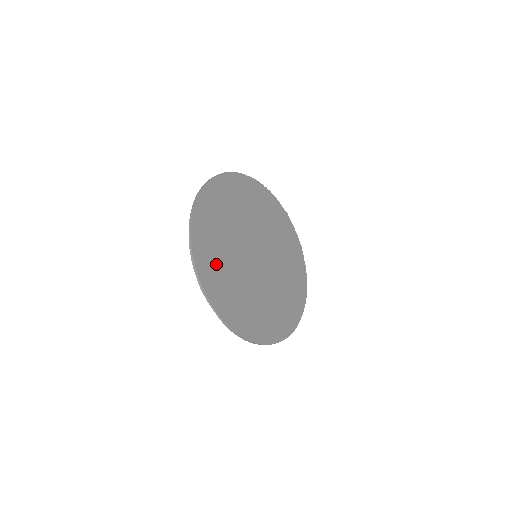
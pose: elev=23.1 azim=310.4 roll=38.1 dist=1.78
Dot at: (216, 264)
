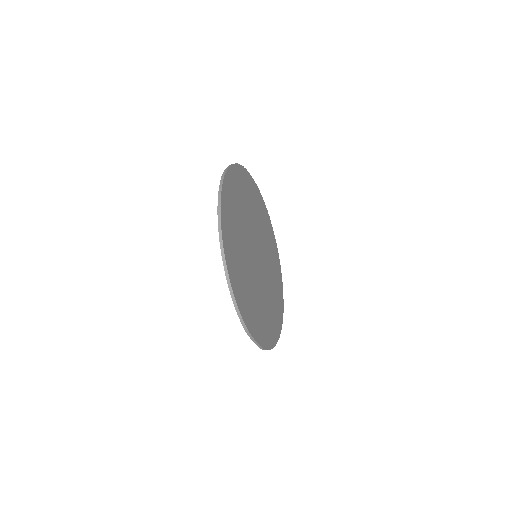
Dot at: (246, 294)
